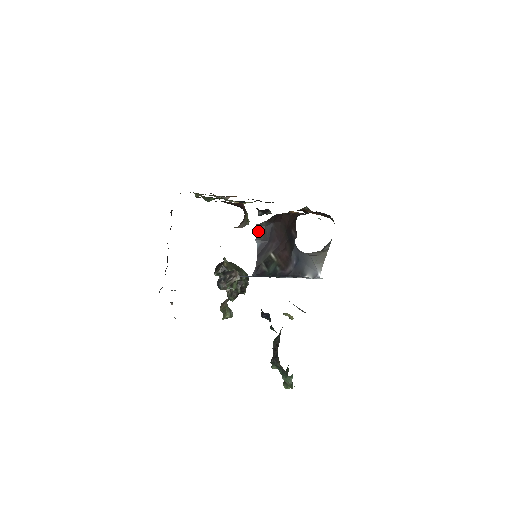
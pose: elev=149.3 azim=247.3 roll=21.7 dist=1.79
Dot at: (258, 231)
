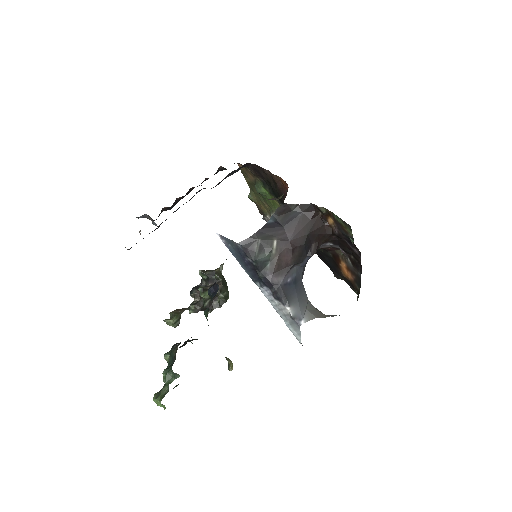
Dot at: (282, 210)
